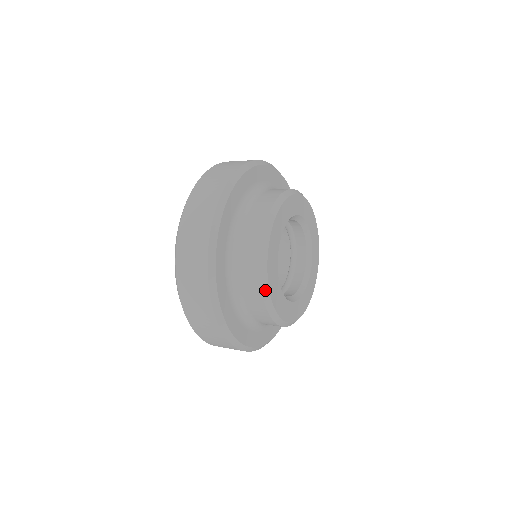
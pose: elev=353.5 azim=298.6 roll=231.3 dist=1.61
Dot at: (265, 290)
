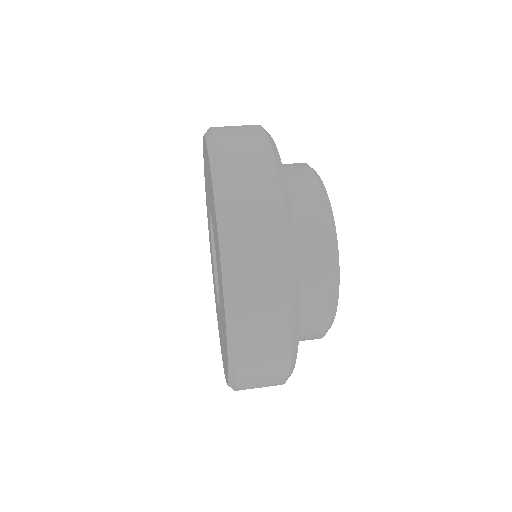
Dot at: occluded
